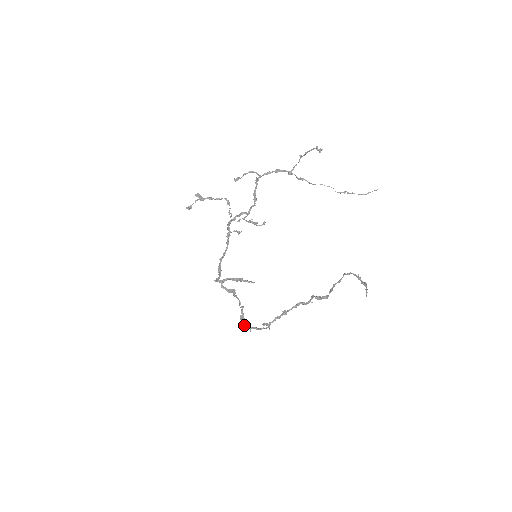
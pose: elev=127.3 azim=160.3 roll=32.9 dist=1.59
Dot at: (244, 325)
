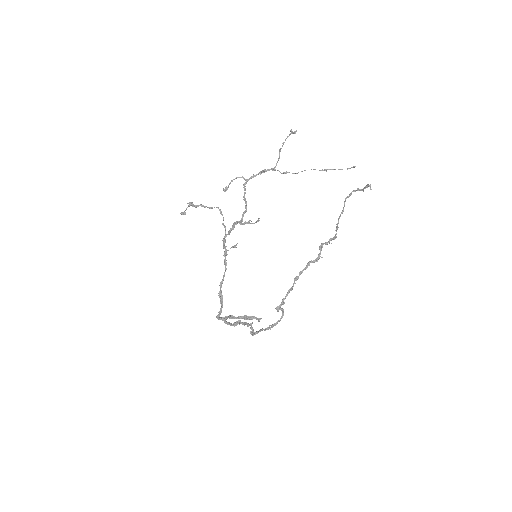
Dot at: (256, 332)
